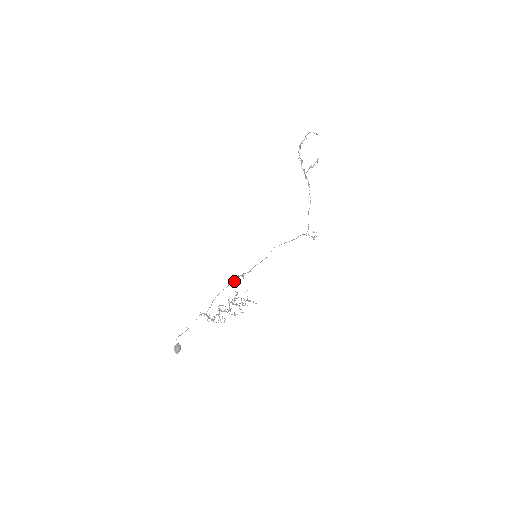
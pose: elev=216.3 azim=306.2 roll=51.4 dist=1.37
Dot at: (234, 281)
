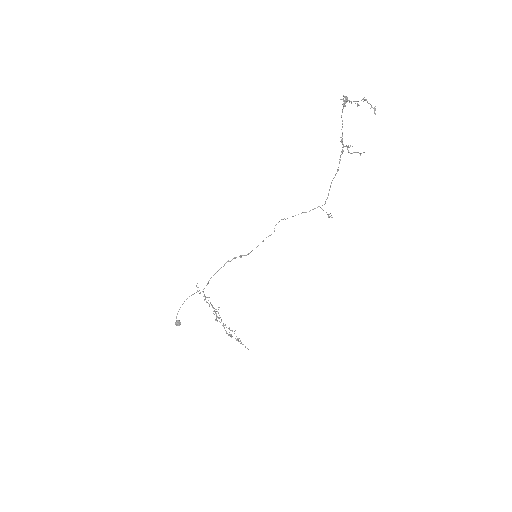
Dot at: (231, 260)
